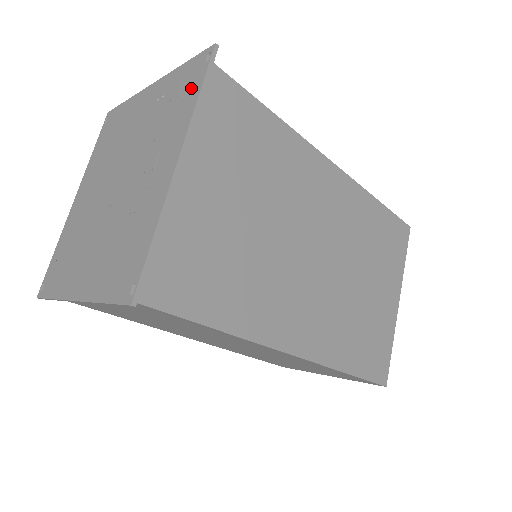
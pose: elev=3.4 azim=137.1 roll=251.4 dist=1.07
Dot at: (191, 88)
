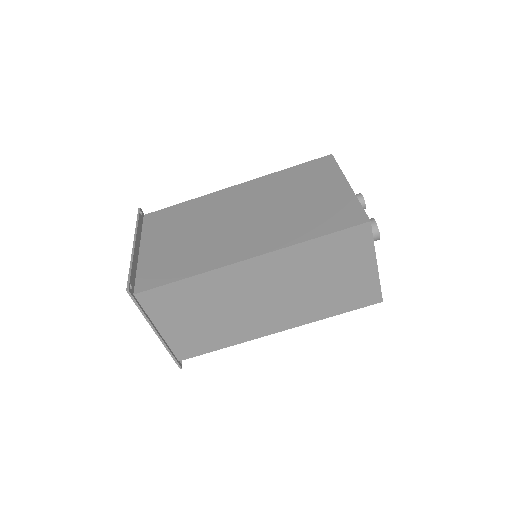
Dot at: (141, 227)
